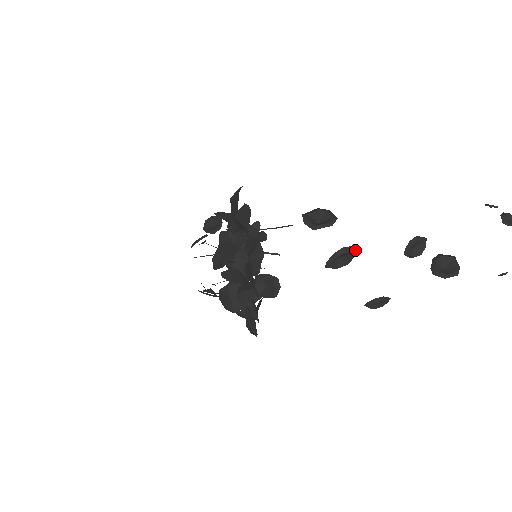
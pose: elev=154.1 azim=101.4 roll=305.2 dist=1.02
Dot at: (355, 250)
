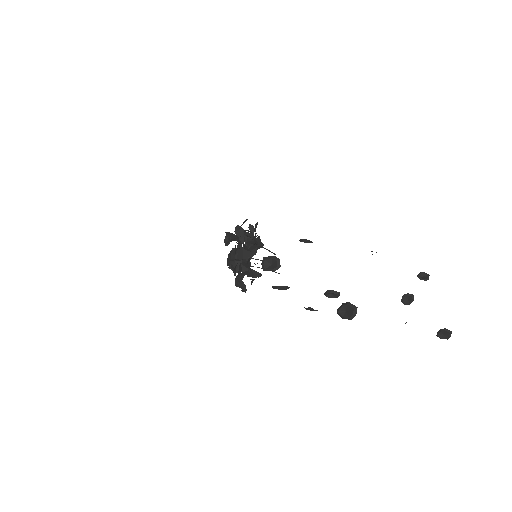
Dot at: (285, 288)
